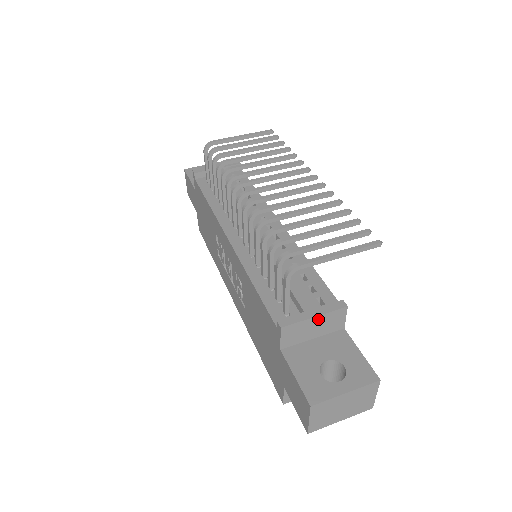
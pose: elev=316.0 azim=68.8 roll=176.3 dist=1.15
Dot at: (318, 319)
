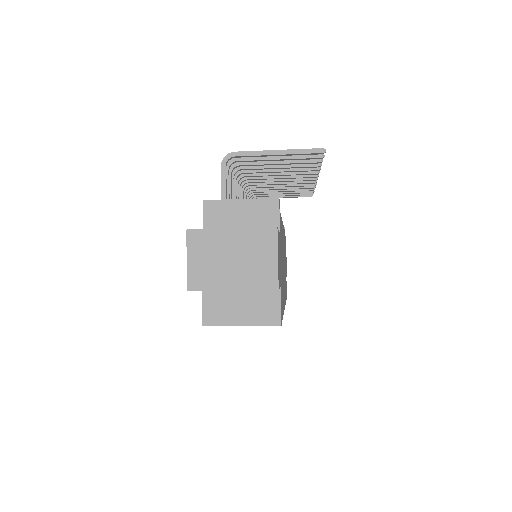
Dot at: (245, 205)
